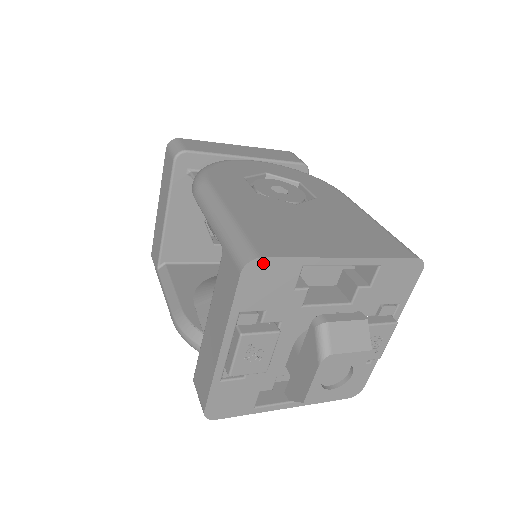
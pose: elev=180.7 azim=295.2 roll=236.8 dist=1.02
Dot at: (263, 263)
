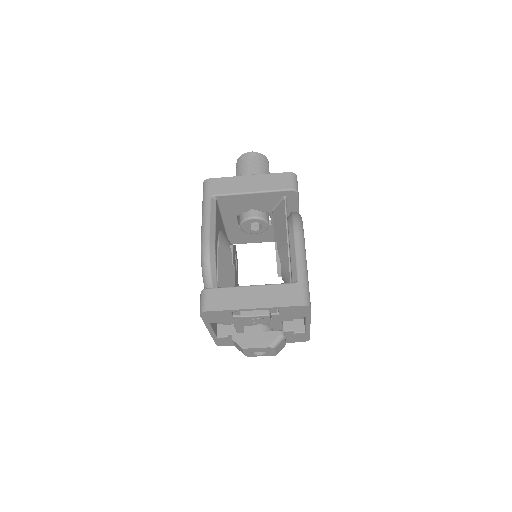
Dot at: (308, 309)
